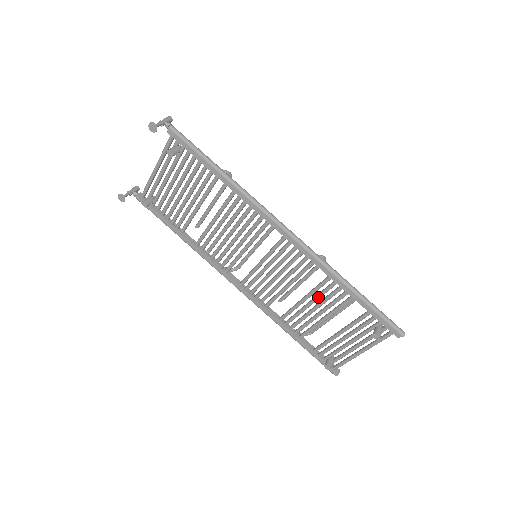
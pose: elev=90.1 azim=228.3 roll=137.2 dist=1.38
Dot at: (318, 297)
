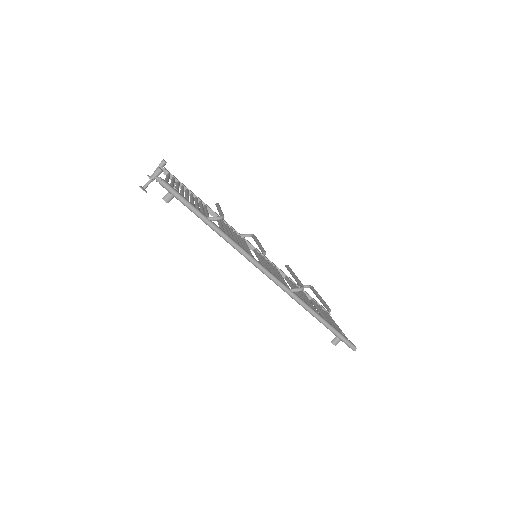
Dot at: occluded
